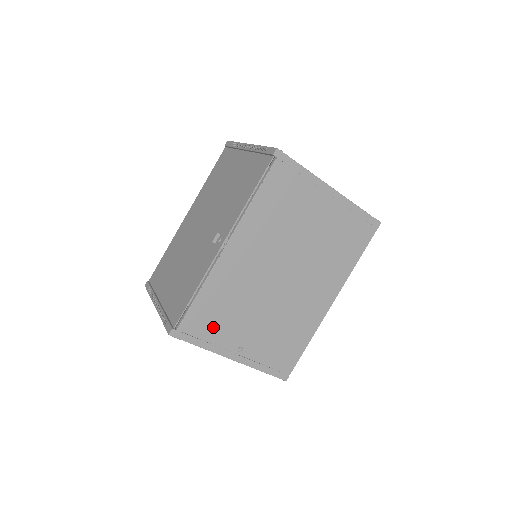
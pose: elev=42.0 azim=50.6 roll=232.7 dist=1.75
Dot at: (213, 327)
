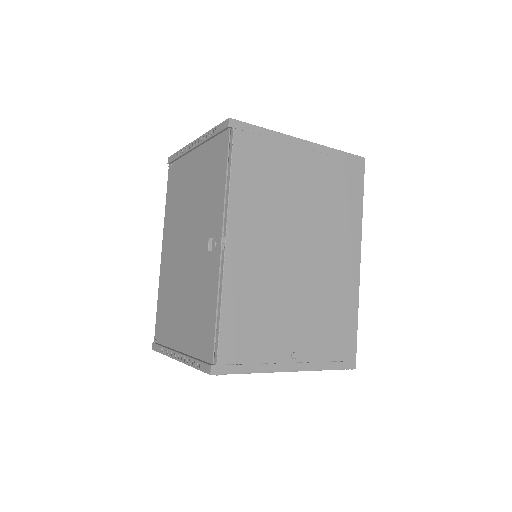
Dot at: (254, 343)
